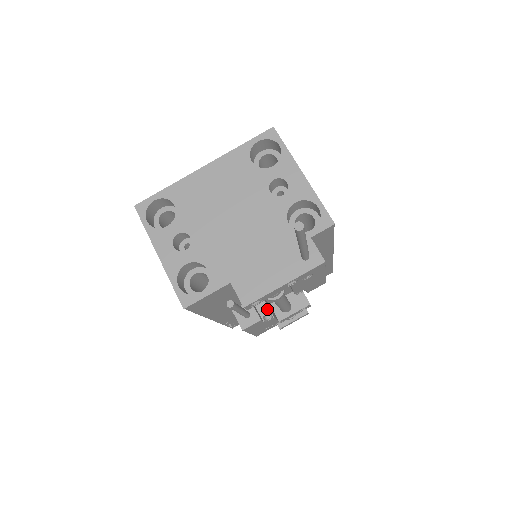
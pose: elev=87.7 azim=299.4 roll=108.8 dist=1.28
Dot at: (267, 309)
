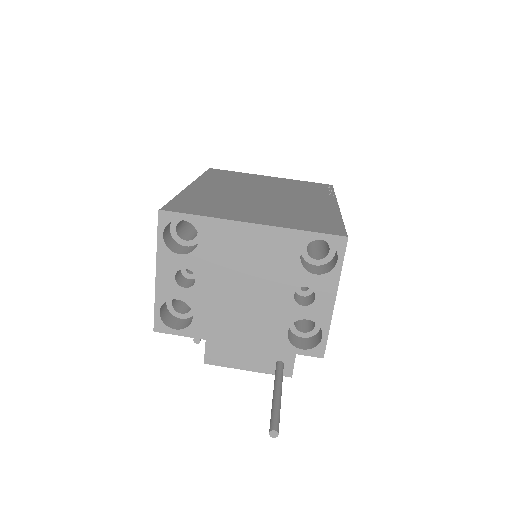
Dot at: occluded
